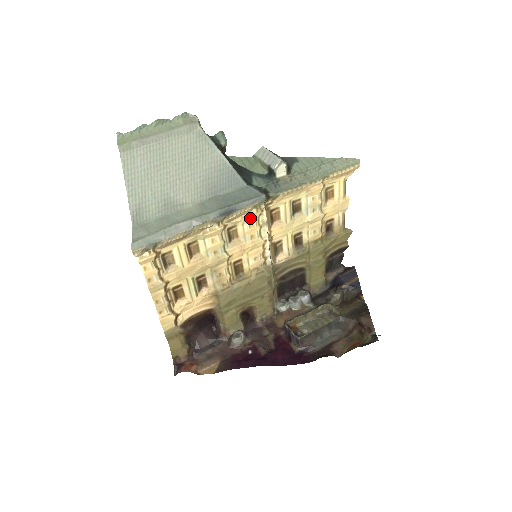
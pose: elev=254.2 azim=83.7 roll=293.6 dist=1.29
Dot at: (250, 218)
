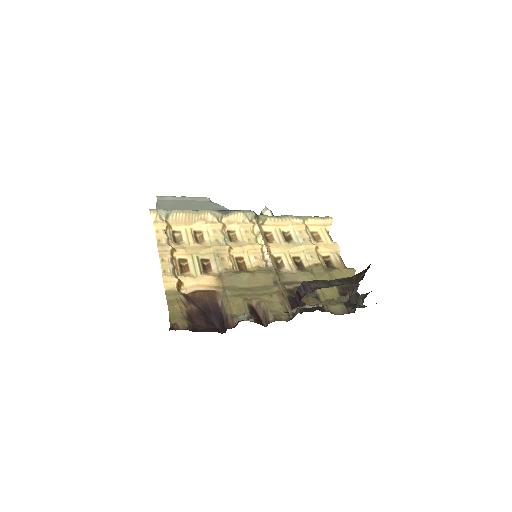
Dot at: (245, 226)
